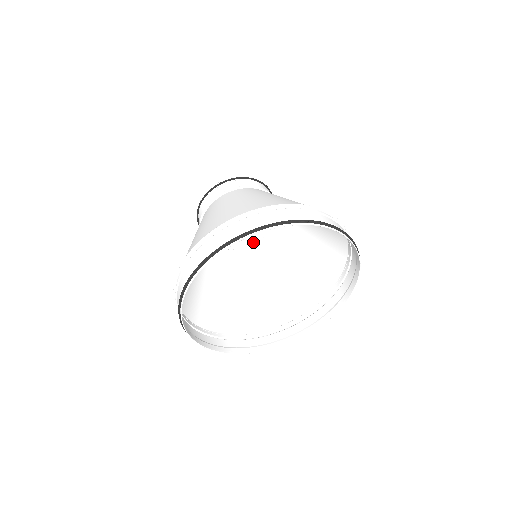
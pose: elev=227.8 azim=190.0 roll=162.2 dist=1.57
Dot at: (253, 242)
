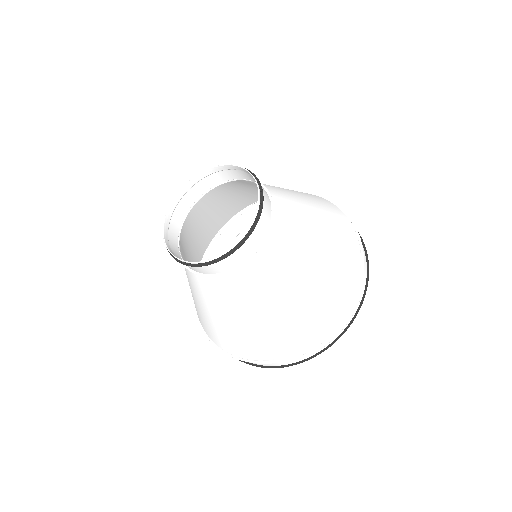
Dot at: (197, 197)
